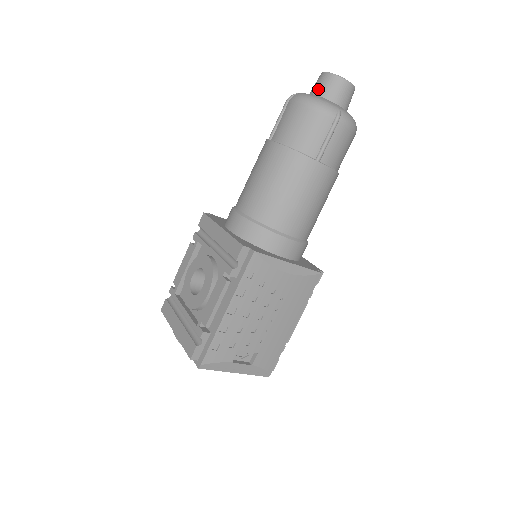
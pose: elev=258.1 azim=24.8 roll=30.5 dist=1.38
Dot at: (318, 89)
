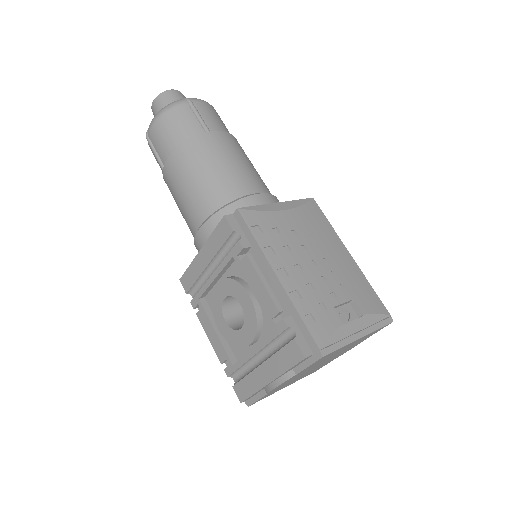
Dot at: occluded
